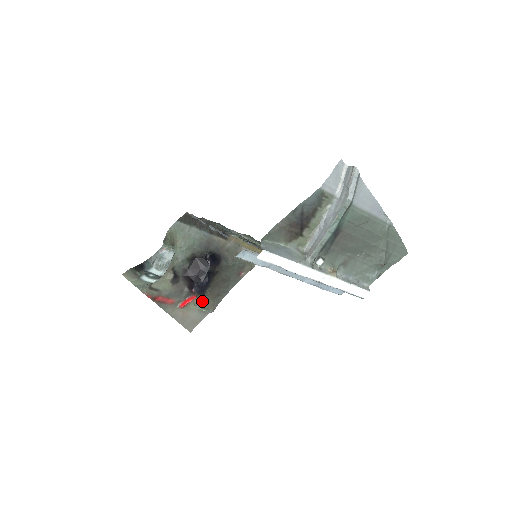
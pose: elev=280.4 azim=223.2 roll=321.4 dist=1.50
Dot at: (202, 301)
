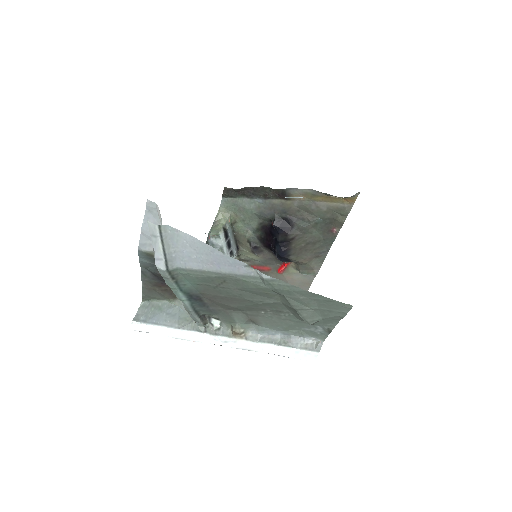
Dot at: (298, 266)
